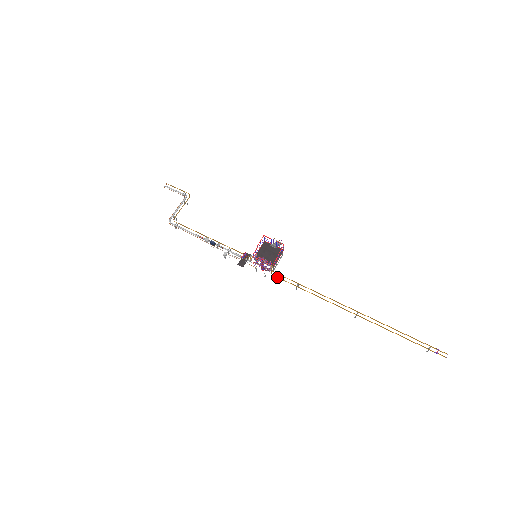
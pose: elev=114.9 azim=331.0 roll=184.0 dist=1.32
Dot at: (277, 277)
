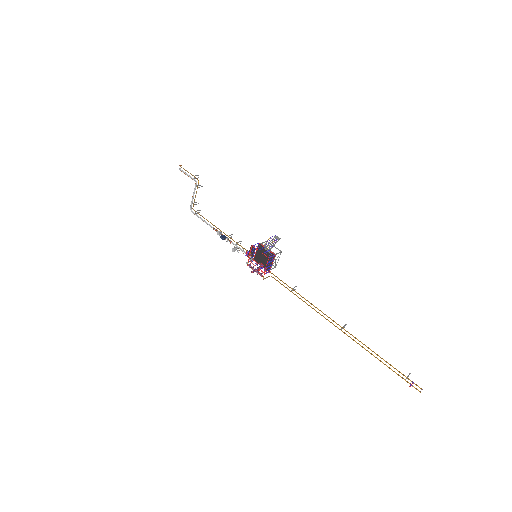
Dot at: (275, 279)
